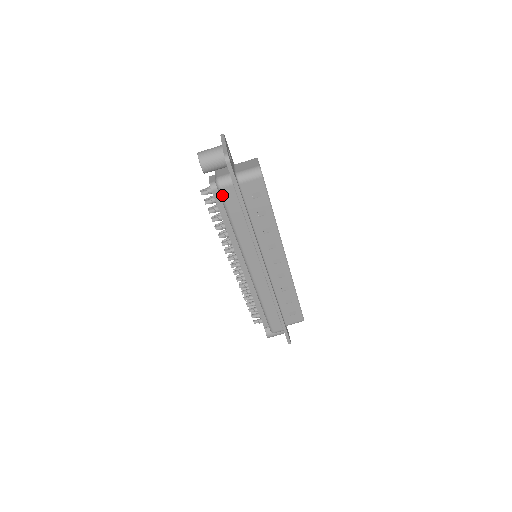
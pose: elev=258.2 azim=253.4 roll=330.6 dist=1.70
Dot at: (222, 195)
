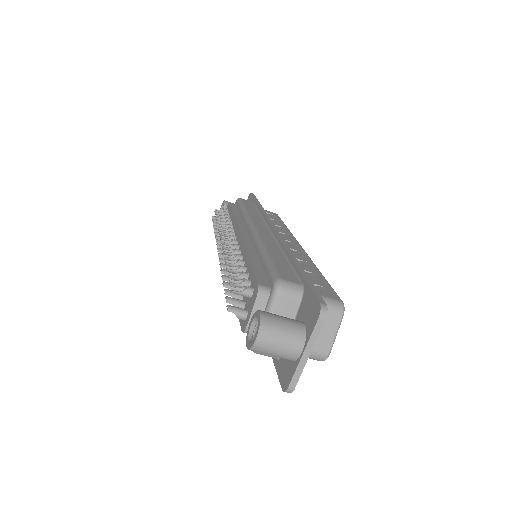
Dot at: occluded
